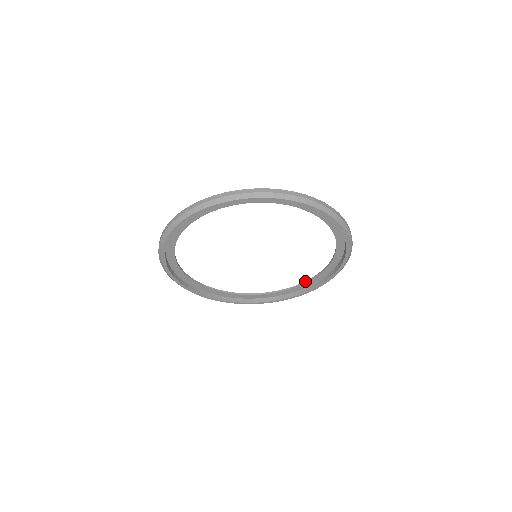
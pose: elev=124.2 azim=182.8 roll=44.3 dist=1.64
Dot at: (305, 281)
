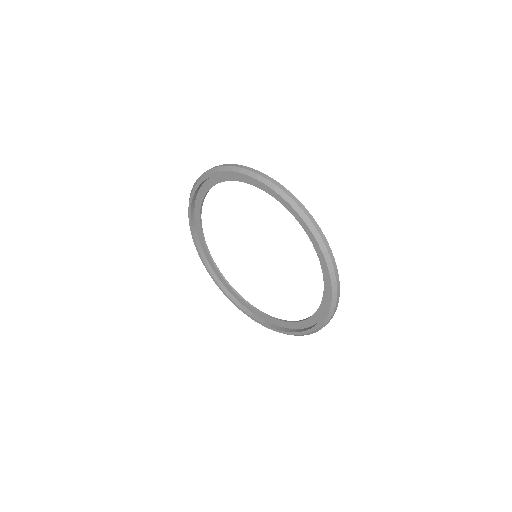
Dot at: occluded
